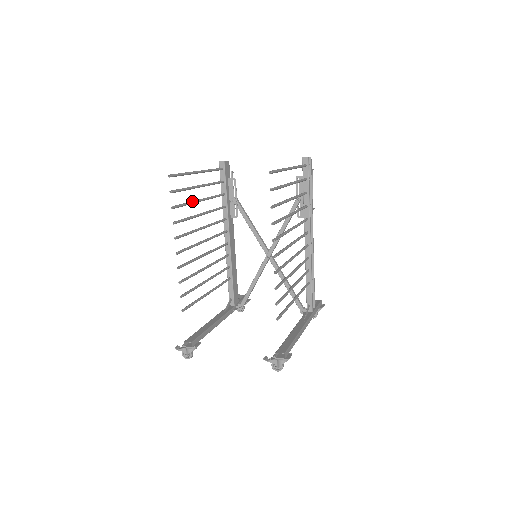
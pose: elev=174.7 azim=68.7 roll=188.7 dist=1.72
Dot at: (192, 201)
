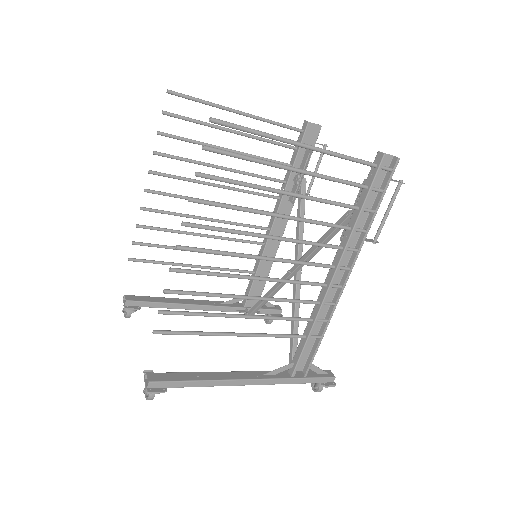
Dot at: (207, 143)
